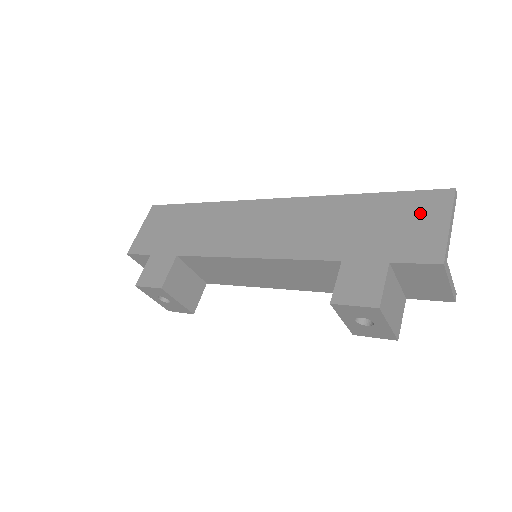
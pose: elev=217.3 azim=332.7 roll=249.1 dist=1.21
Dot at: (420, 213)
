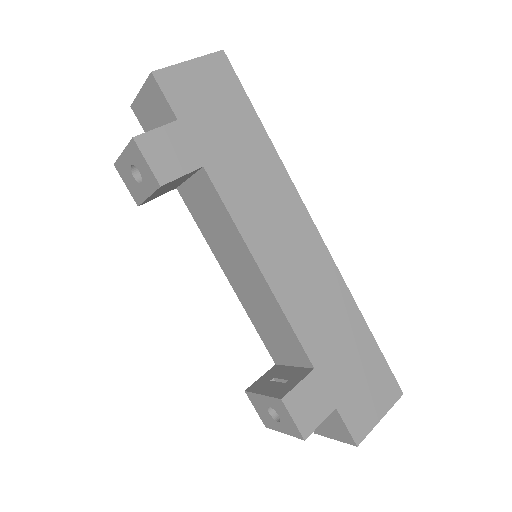
Dot at: (378, 389)
